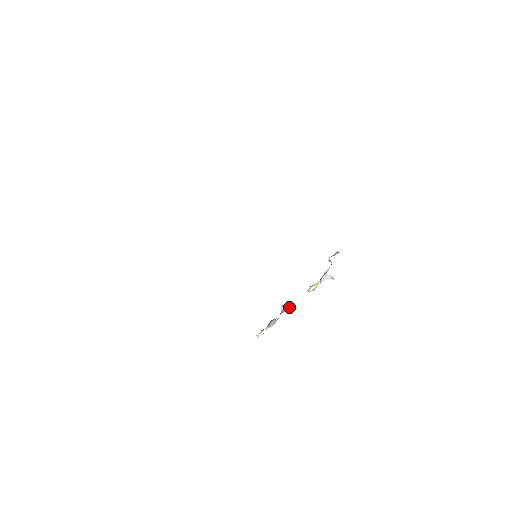
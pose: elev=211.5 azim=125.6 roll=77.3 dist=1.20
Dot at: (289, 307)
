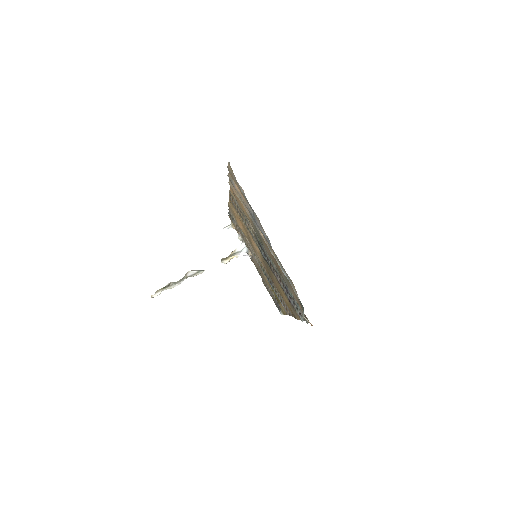
Dot at: (198, 274)
